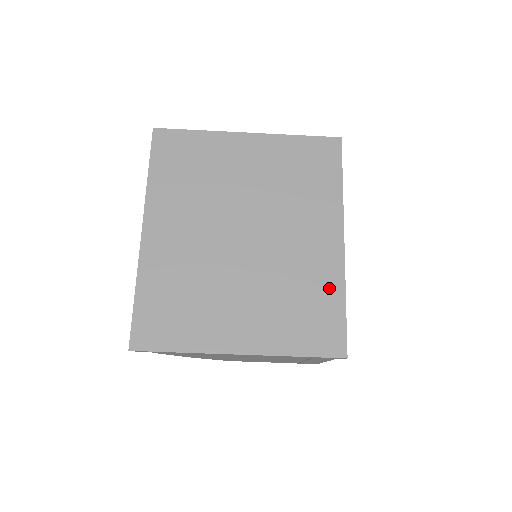
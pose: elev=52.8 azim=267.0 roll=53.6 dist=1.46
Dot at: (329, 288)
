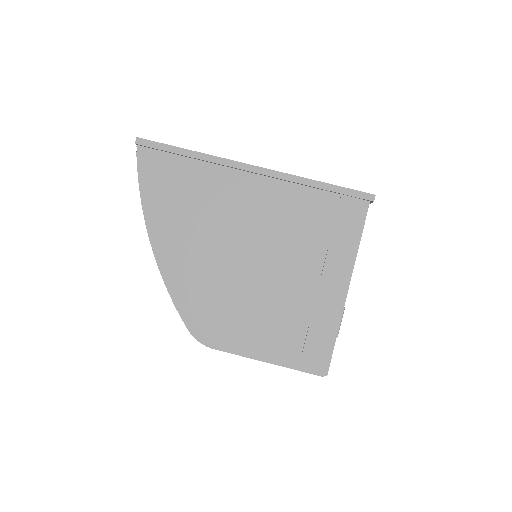
Dot at: occluded
